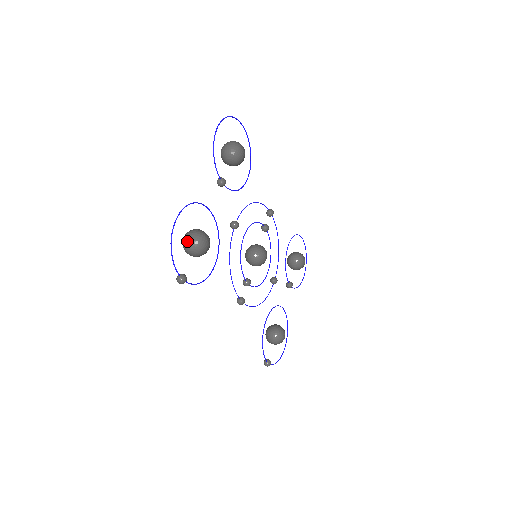
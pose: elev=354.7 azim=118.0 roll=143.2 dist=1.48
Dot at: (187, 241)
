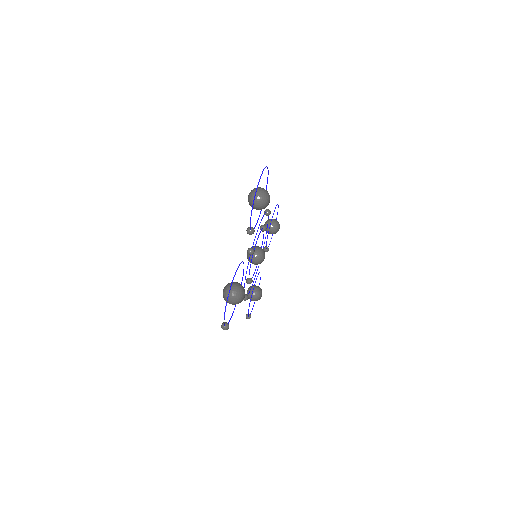
Dot at: (230, 298)
